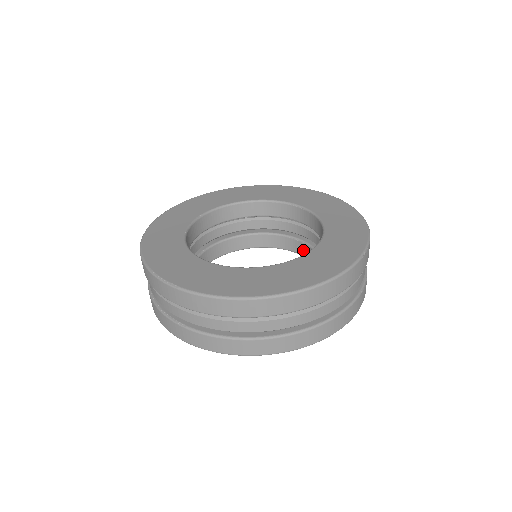
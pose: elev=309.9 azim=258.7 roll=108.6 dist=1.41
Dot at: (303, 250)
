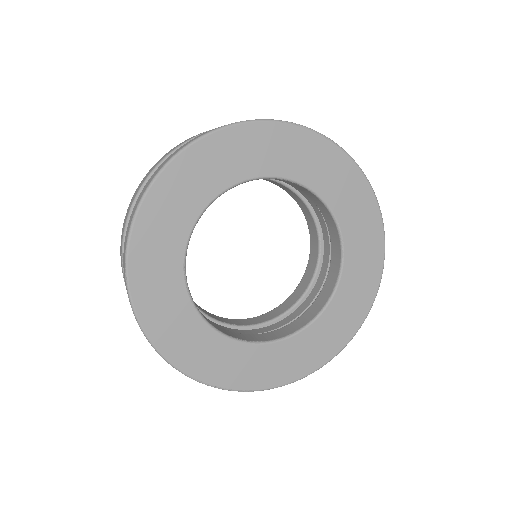
Dot at: (274, 183)
